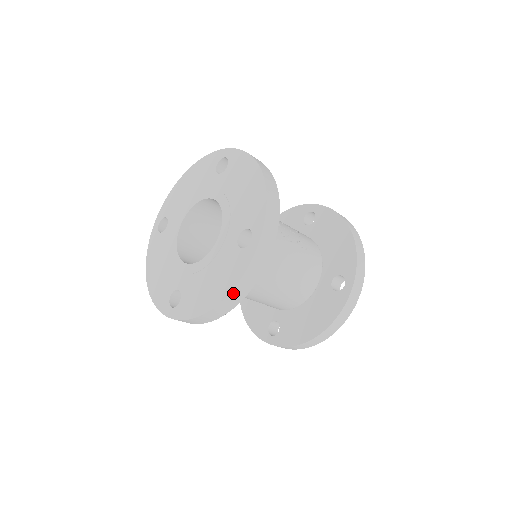
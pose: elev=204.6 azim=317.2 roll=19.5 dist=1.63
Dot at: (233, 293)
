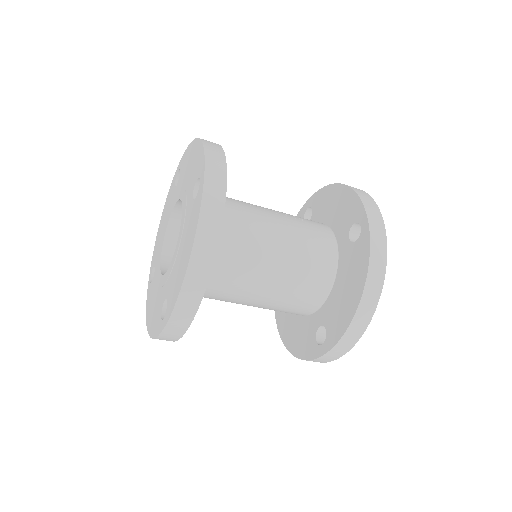
Dot at: (199, 238)
